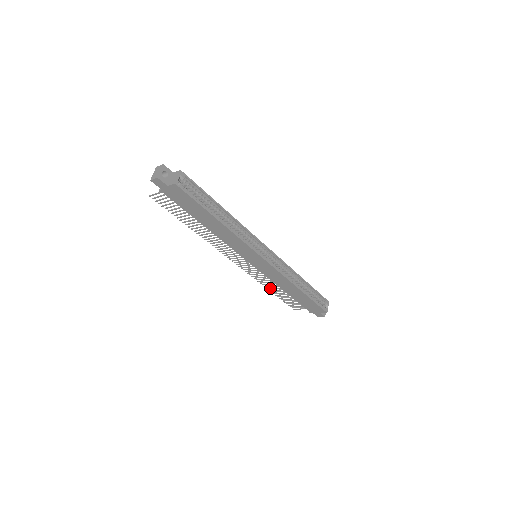
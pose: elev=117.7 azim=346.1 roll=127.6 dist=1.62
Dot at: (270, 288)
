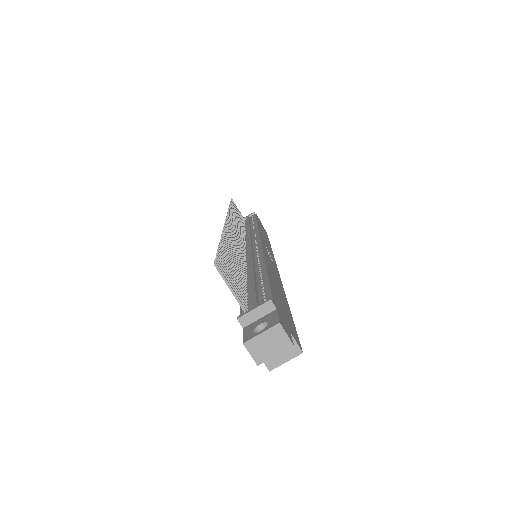
Dot at: occluded
